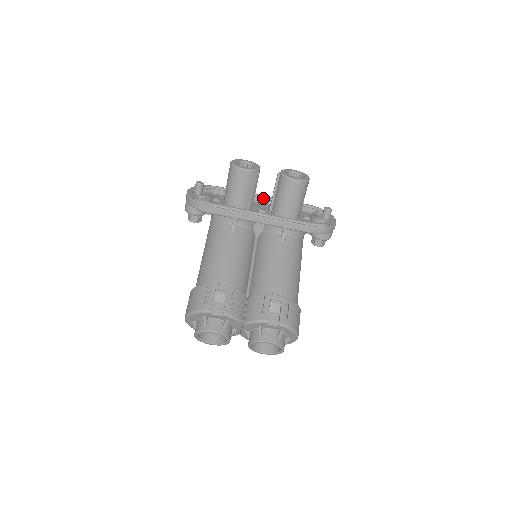
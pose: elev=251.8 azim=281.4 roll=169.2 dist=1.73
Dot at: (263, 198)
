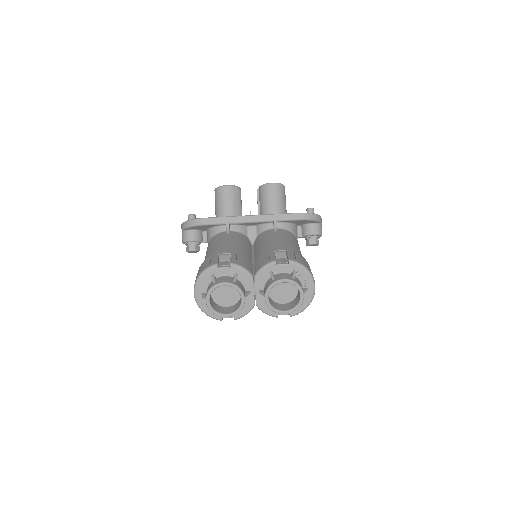
Dot at: (250, 212)
